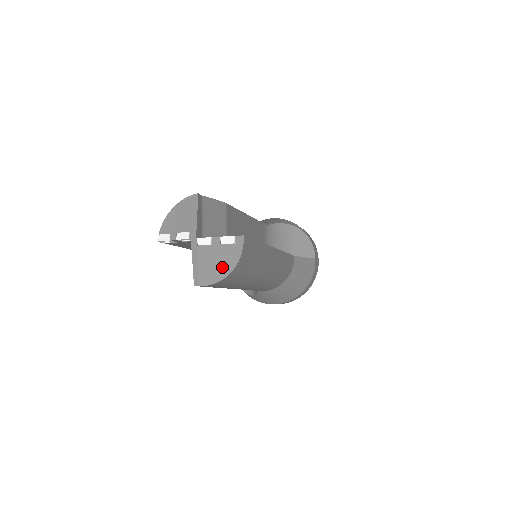
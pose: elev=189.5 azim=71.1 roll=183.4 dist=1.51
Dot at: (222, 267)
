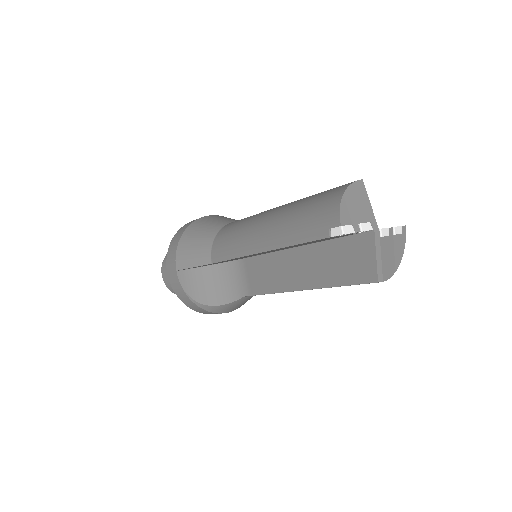
Dot at: (395, 259)
